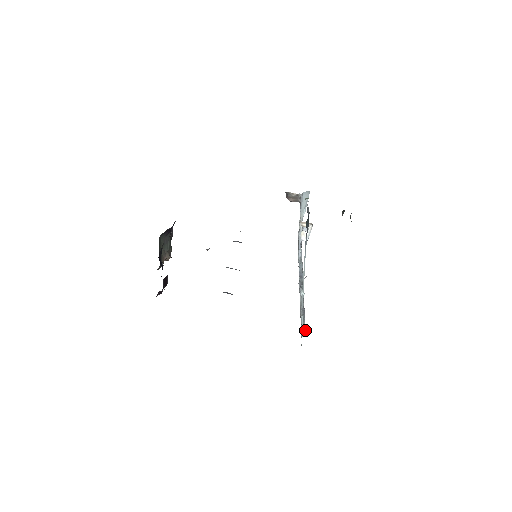
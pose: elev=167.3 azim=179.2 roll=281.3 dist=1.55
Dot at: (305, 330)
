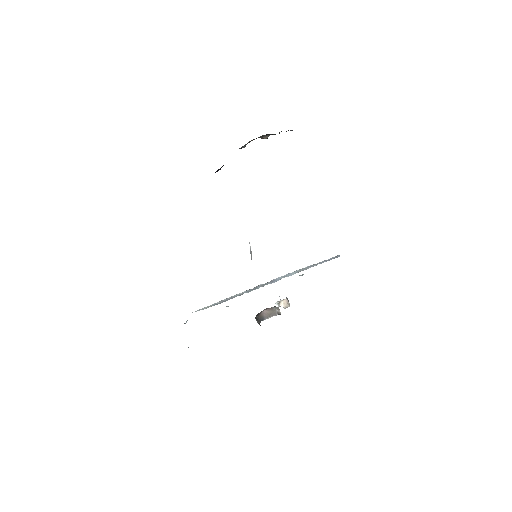
Dot at: (185, 323)
